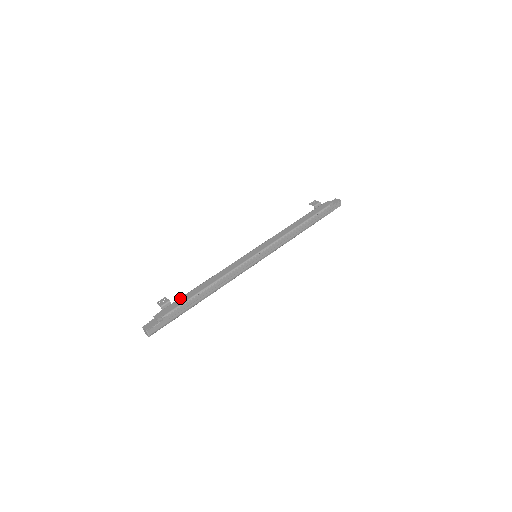
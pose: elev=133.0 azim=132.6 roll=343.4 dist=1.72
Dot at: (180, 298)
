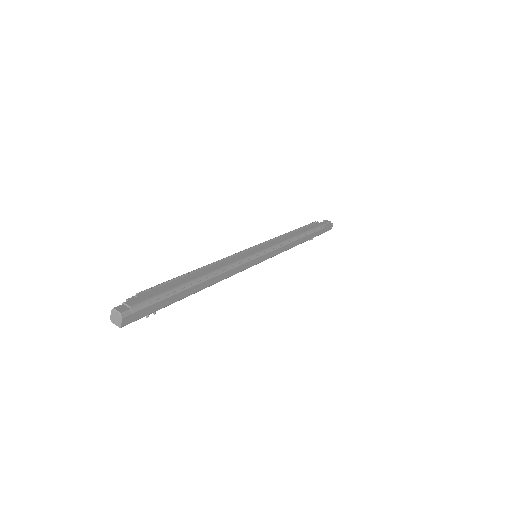
Dot at: occluded
